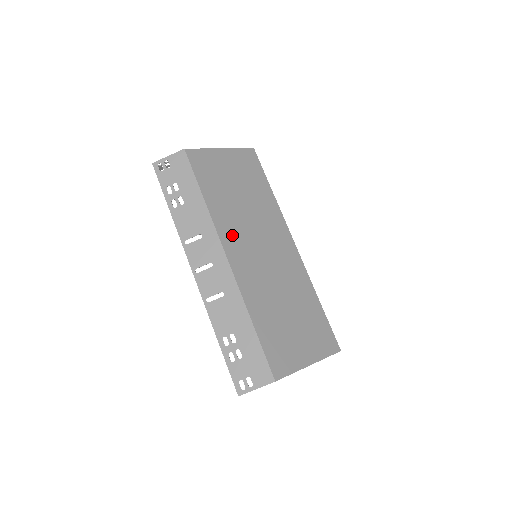
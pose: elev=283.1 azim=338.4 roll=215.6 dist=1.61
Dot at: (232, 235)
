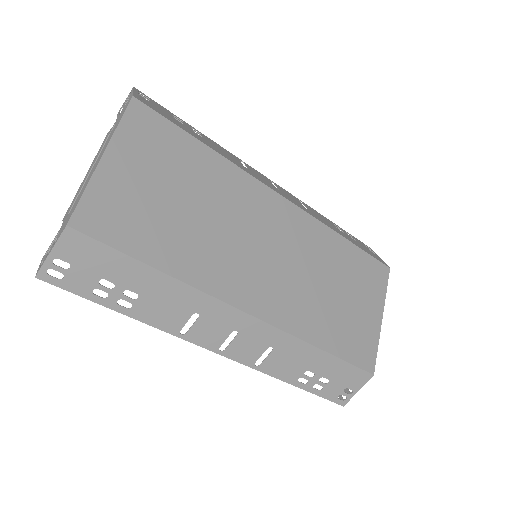
Dot at: (229, 278)
